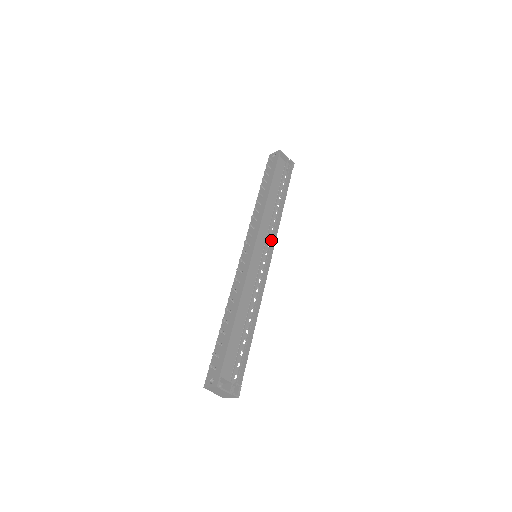
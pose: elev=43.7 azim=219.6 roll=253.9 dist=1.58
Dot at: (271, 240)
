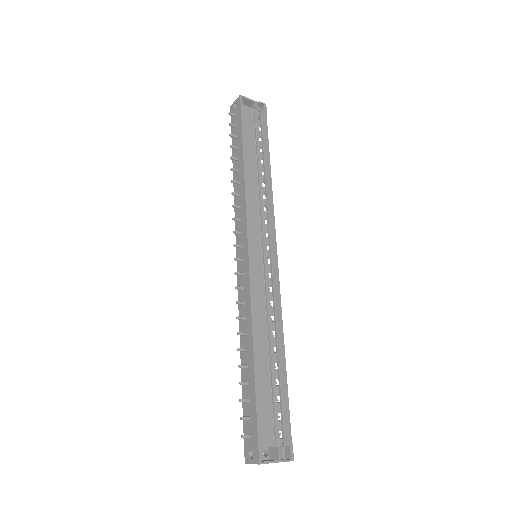
Dot at: (268, 227)
